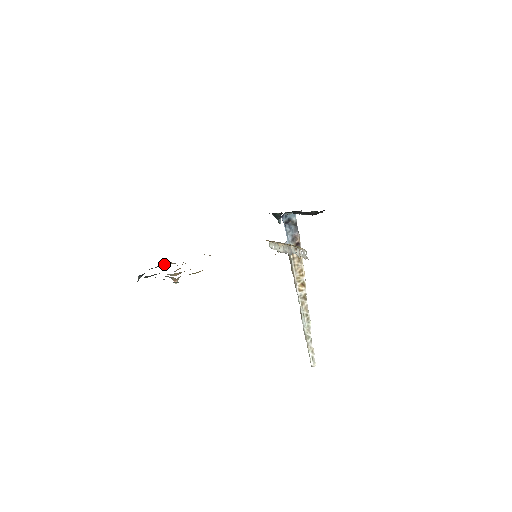
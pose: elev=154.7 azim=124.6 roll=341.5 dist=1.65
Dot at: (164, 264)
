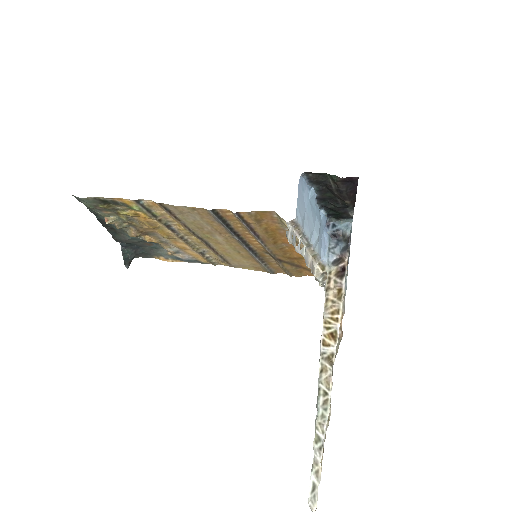
Dot at: (162, 251)
